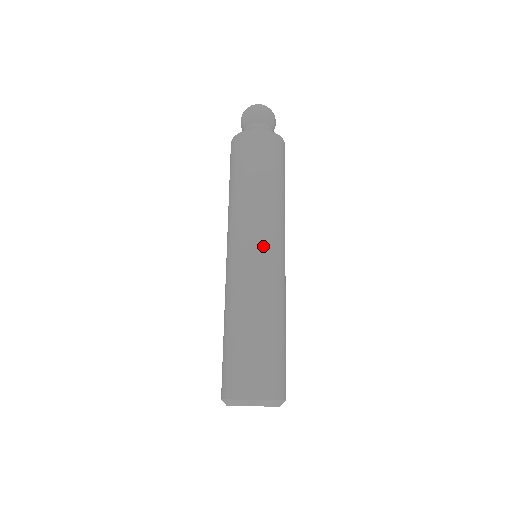
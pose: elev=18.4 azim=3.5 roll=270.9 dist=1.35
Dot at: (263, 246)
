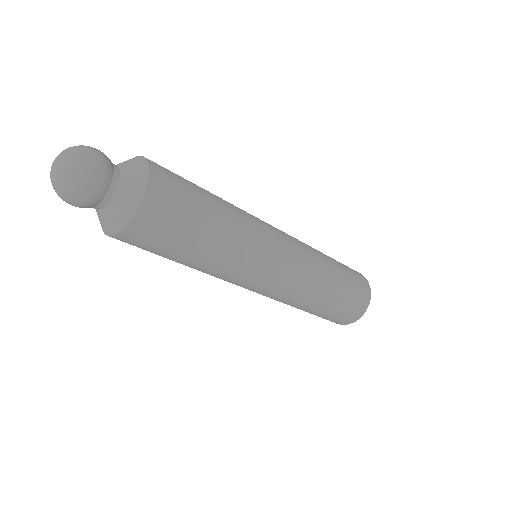
Dot at: (277, 265)
